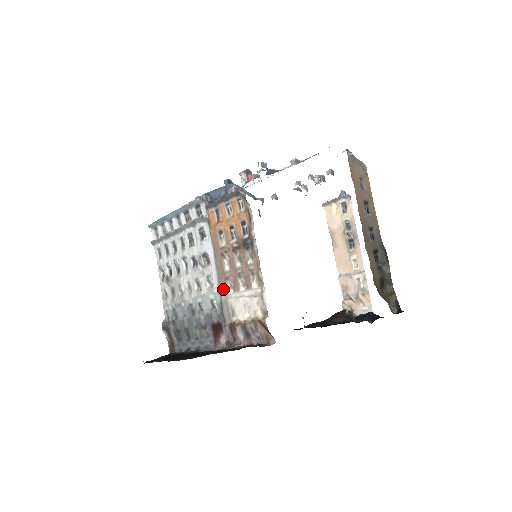
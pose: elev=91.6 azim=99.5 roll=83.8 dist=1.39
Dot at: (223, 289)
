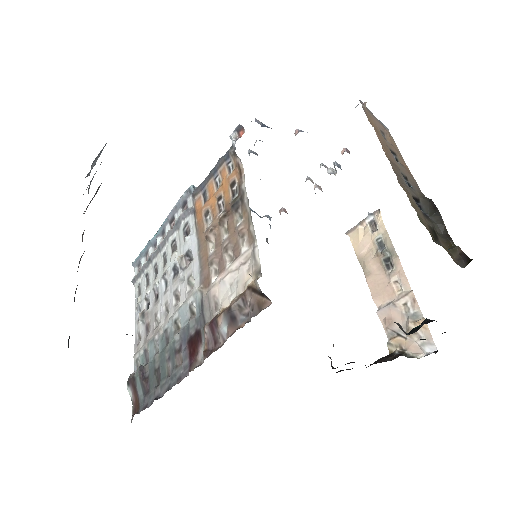
Dot at: (205, 281)
